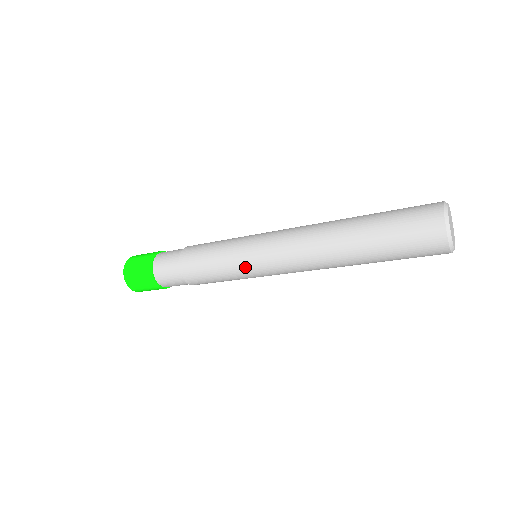
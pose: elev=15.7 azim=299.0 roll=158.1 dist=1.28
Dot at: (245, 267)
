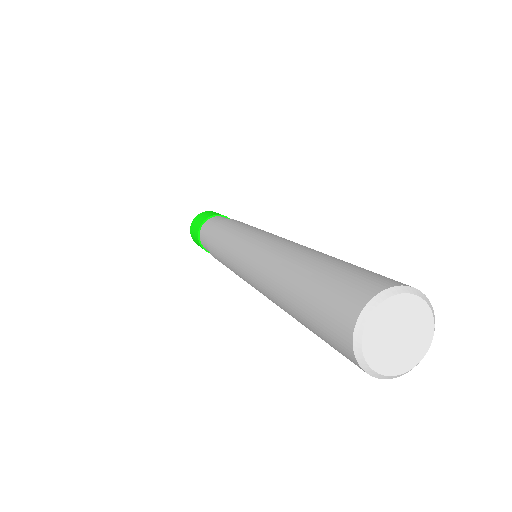
Dot at: occluded
